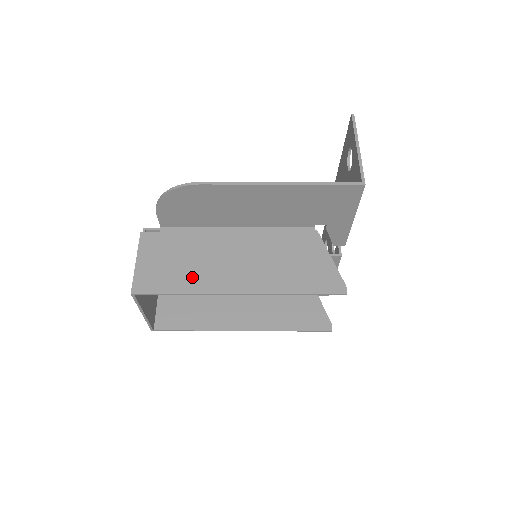
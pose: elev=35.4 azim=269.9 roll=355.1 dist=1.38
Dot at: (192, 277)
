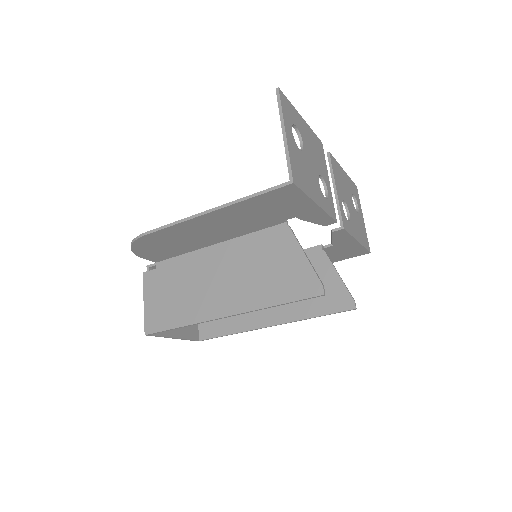
Dot at: (186, 308)
